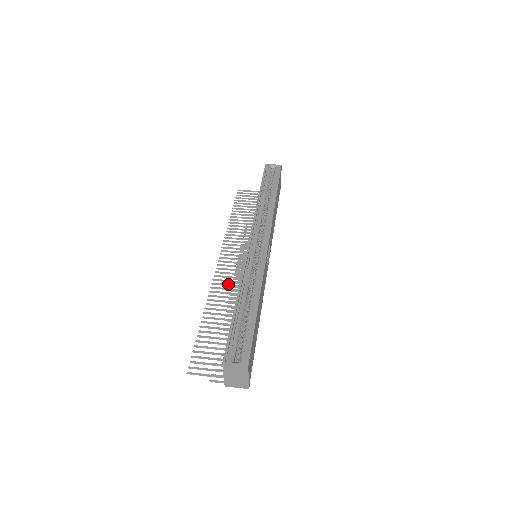
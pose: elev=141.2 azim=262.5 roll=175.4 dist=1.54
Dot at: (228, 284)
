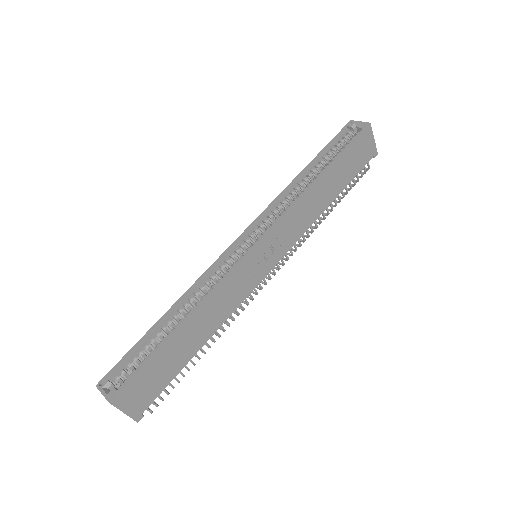
Dot at: occluded
